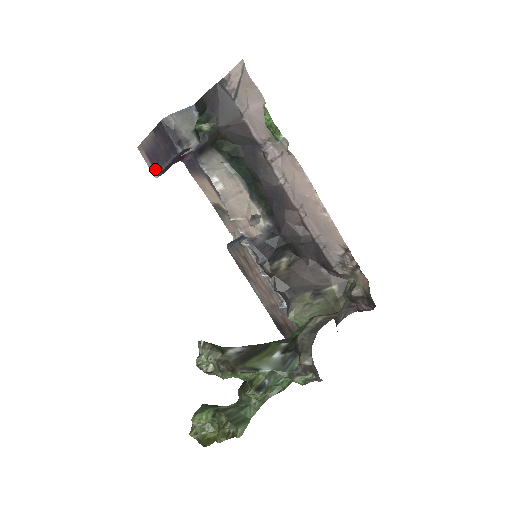
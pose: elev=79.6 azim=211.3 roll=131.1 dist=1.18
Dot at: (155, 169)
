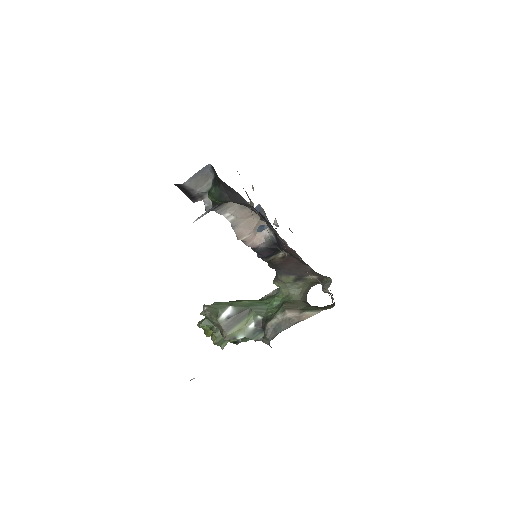
Dot at: occluded
